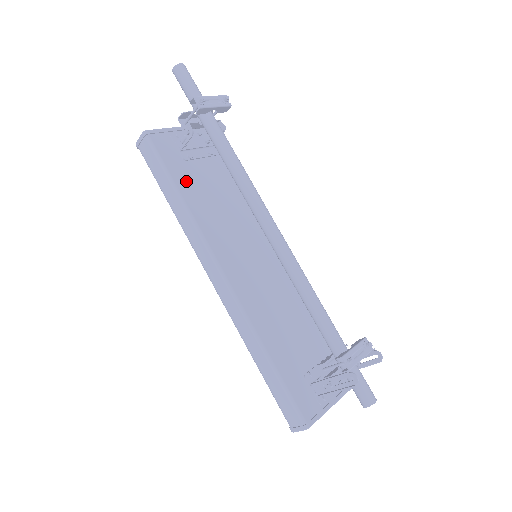
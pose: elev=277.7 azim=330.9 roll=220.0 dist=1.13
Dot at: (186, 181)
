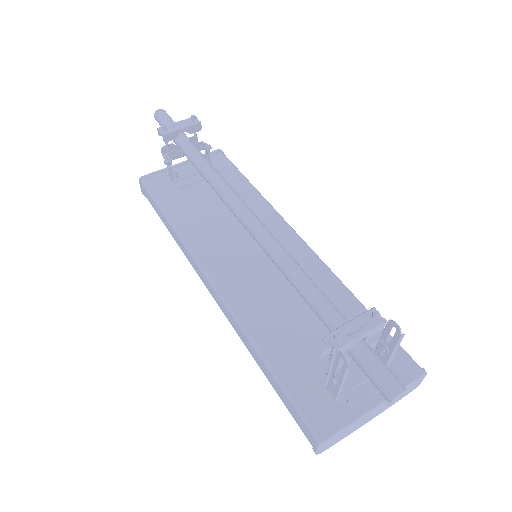
Dot at: (177, 206)
